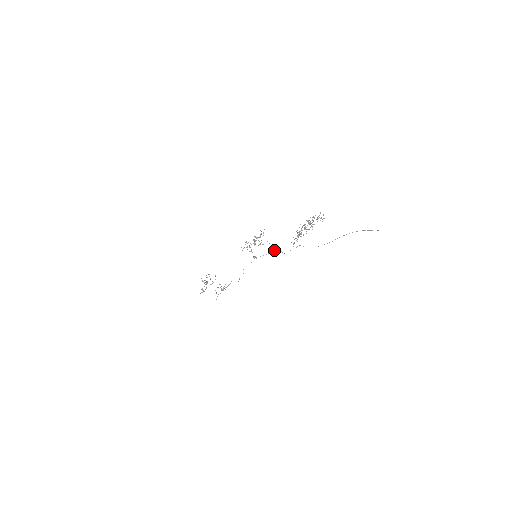
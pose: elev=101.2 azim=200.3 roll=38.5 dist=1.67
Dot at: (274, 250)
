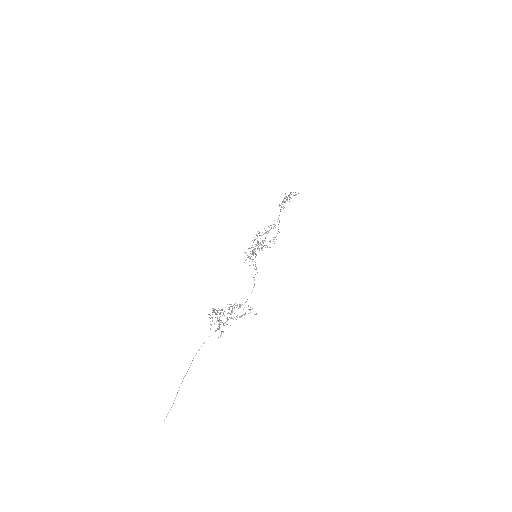
Dot at: occluded
